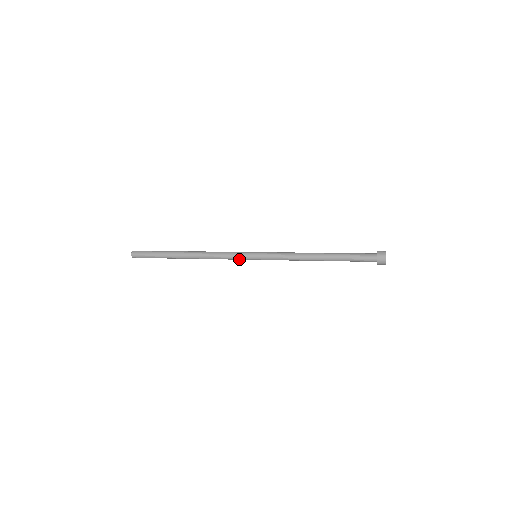
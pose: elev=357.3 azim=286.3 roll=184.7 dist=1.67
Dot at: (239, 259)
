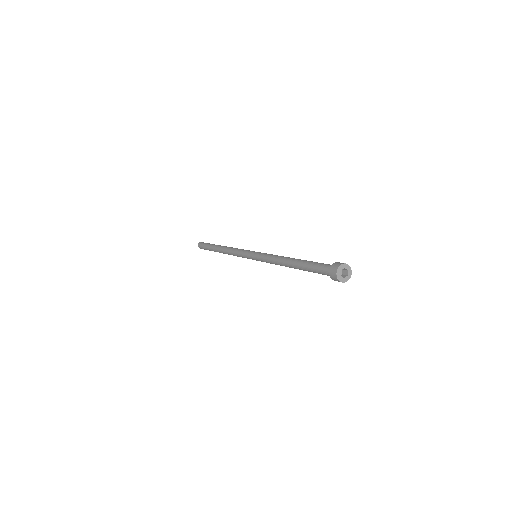
Dot at: occluded
